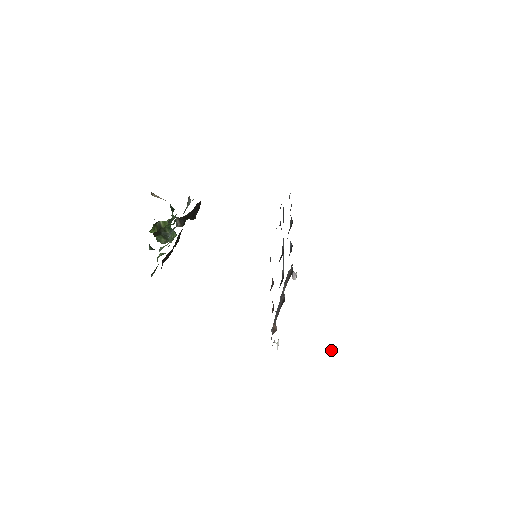
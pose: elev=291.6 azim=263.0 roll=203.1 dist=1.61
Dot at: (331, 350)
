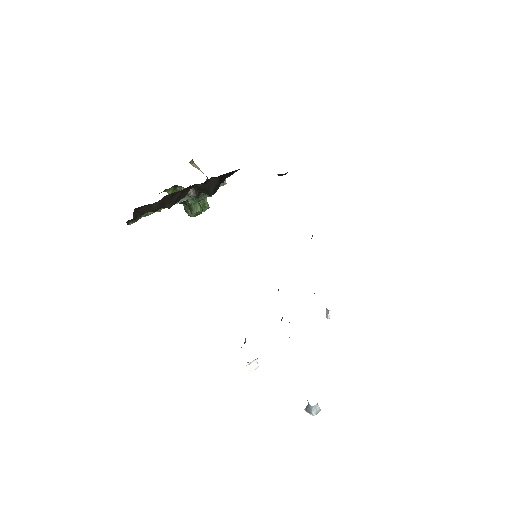
Dot at: (309, 407)
